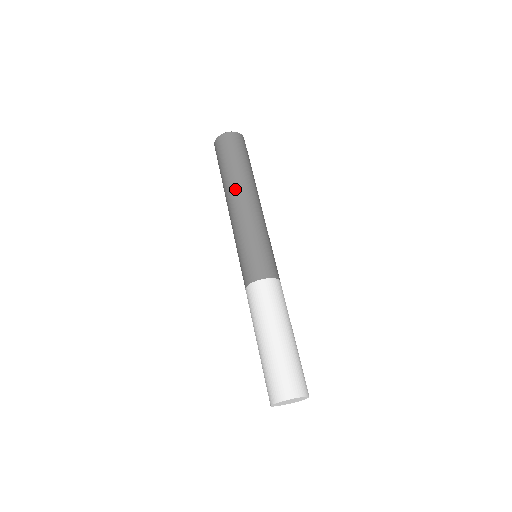
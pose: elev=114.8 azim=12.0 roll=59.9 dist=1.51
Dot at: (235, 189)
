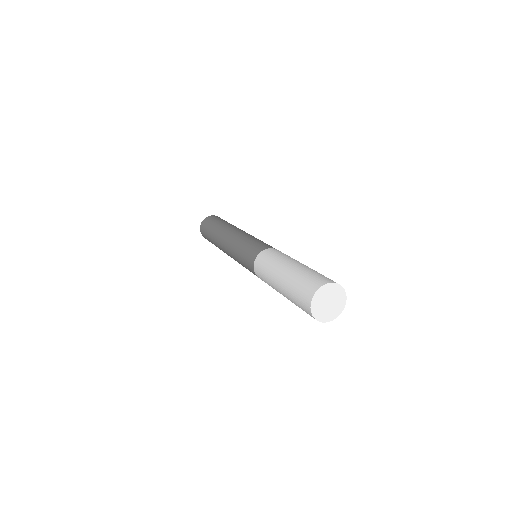
Dot at: (219, 239)
